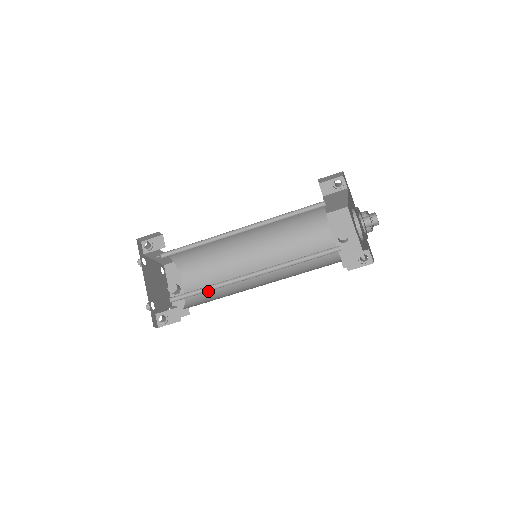
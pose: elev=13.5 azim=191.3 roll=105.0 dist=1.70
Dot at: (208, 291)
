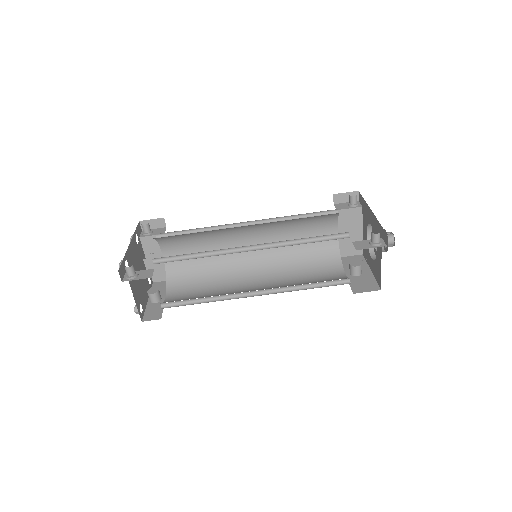
Dot at: (191, 298)
